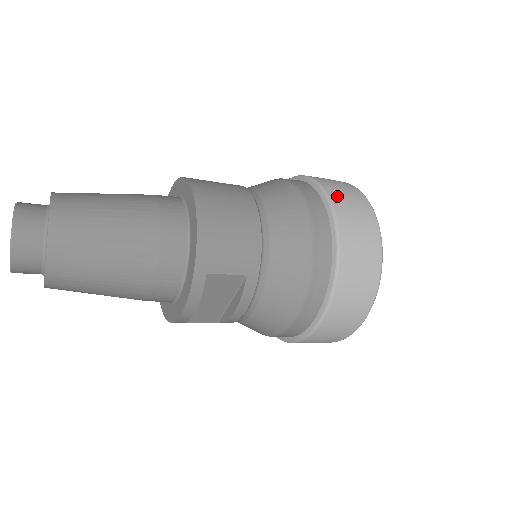
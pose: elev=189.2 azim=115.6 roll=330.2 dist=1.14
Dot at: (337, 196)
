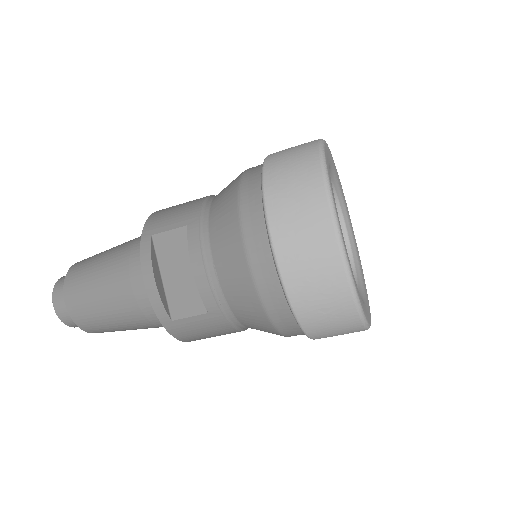
Dot at: occluded
